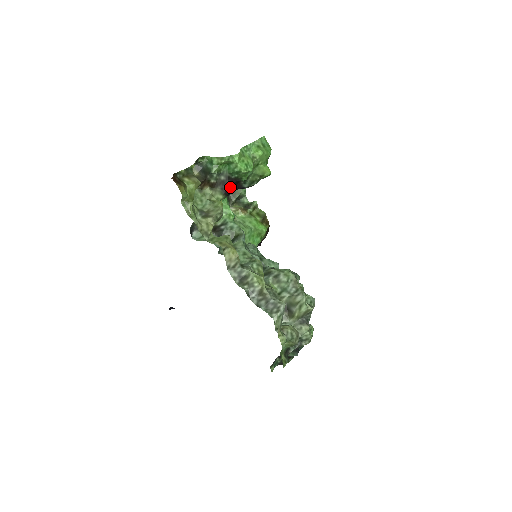
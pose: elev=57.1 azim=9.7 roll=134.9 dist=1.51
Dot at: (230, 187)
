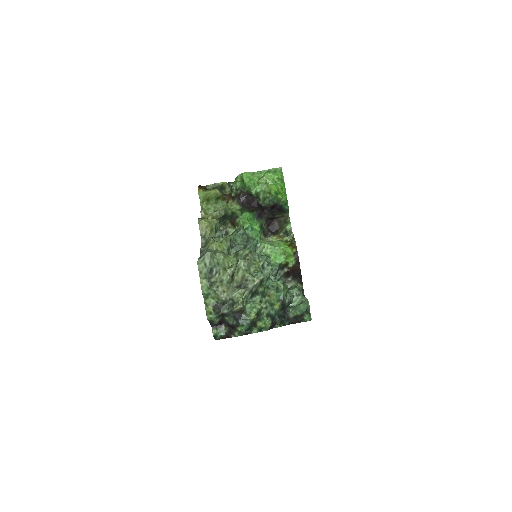
Dot at: (243, 199)
